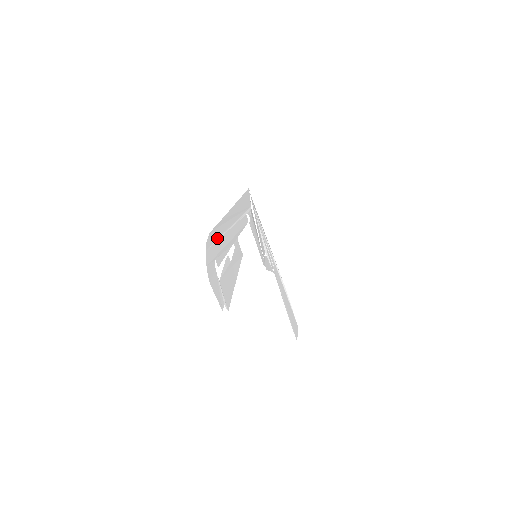
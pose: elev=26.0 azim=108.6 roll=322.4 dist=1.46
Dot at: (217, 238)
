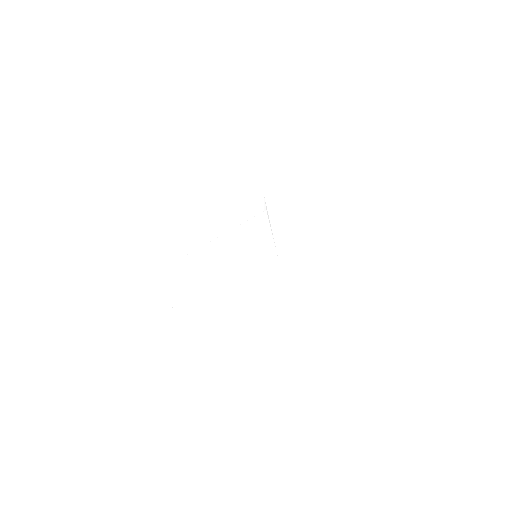
Dot at: (171, 262)
